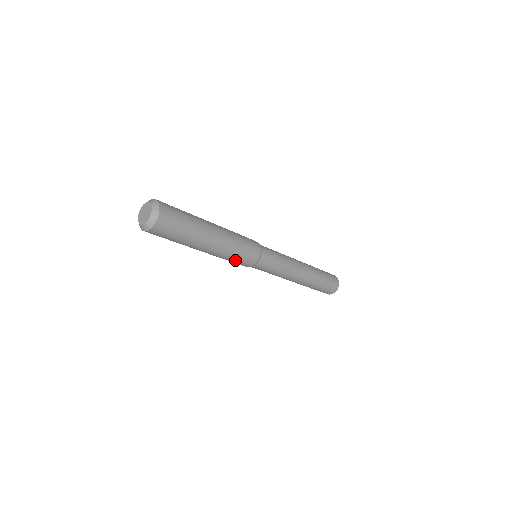
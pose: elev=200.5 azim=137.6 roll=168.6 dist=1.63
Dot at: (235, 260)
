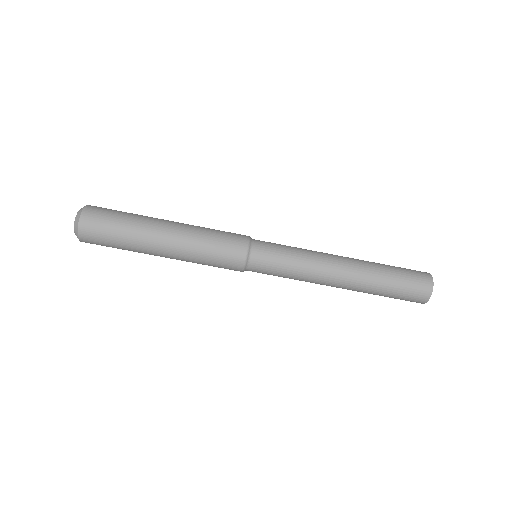
Dot at: (216, 240)
